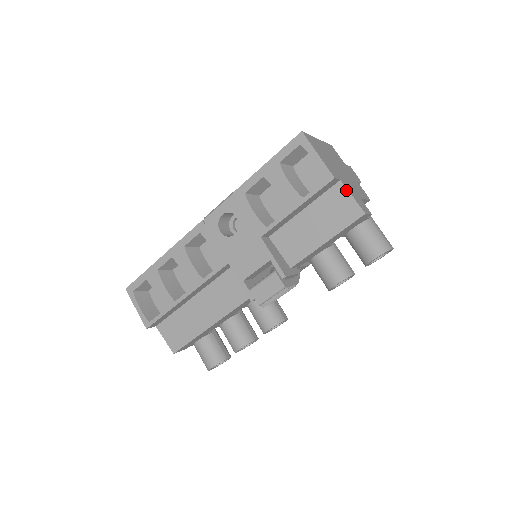
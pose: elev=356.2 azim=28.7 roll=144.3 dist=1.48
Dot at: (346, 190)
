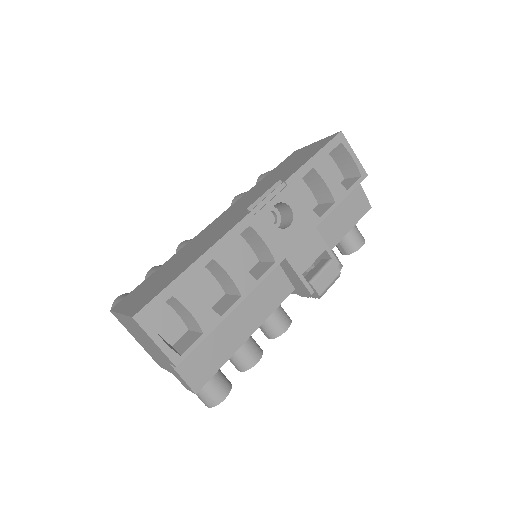
Dot at: (361, 187)
